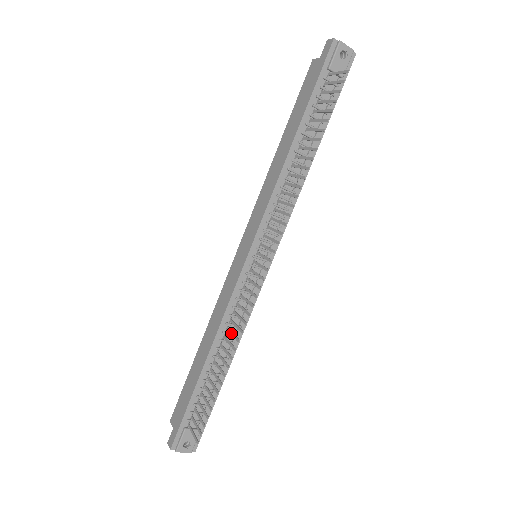
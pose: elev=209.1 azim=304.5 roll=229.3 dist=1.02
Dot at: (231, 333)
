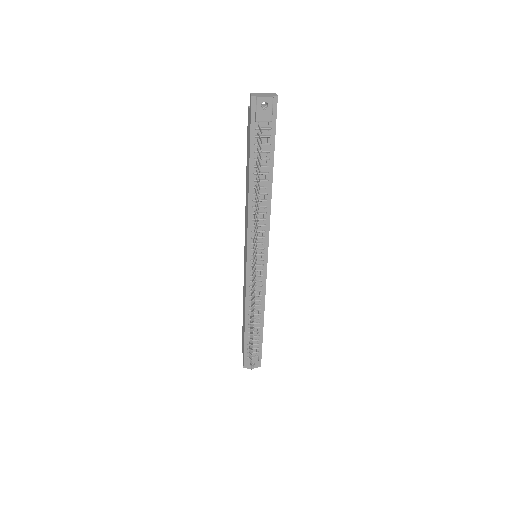
Dot at: (252, 309)
